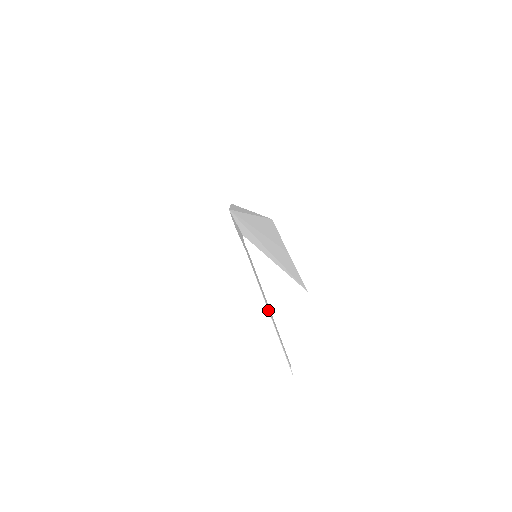
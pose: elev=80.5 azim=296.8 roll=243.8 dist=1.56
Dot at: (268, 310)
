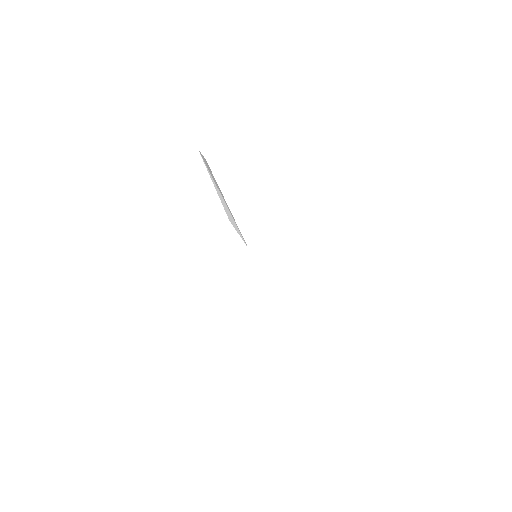
Dot at: occluded
